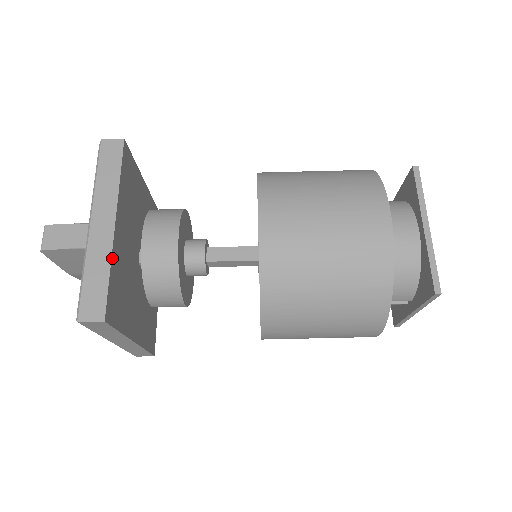
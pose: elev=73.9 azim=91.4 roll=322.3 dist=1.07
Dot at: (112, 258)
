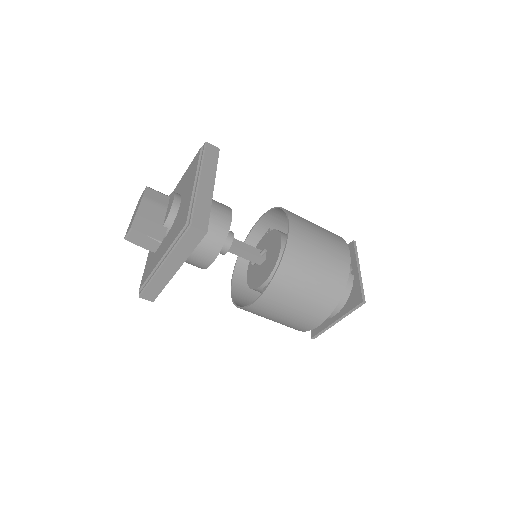
Dot at: (168, 282)
